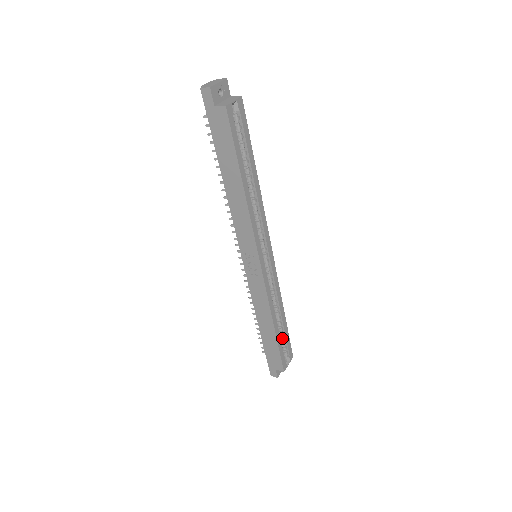
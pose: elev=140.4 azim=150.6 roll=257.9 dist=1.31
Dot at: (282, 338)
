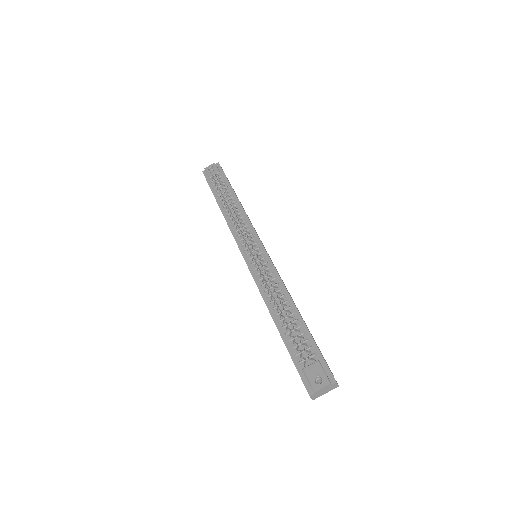
Dot at: occluded
